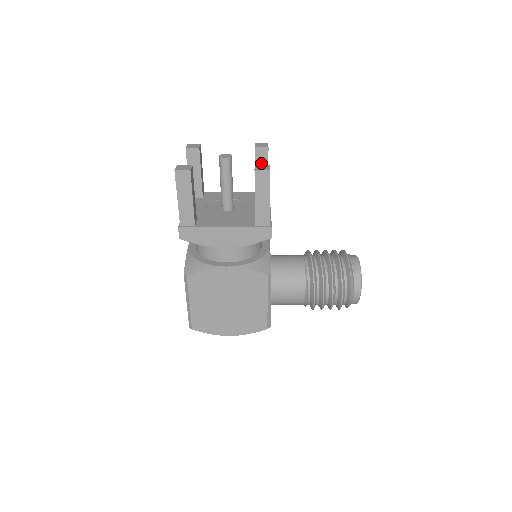
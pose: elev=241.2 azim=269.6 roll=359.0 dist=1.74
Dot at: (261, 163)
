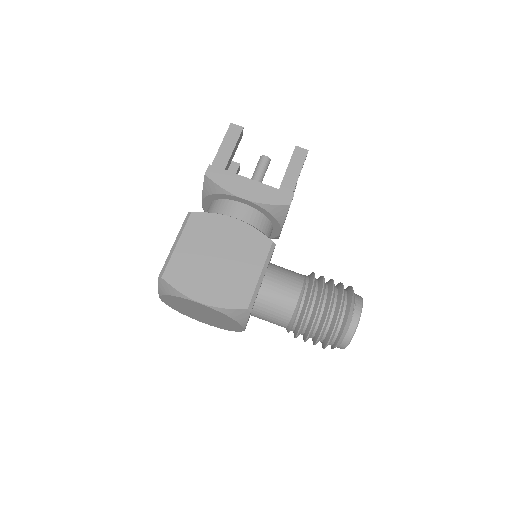
Dot at: occluded
